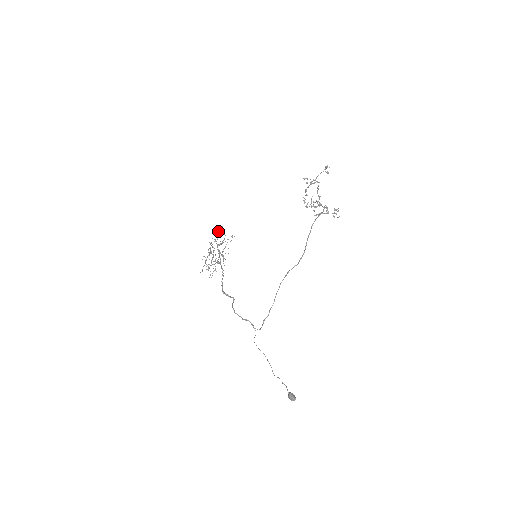
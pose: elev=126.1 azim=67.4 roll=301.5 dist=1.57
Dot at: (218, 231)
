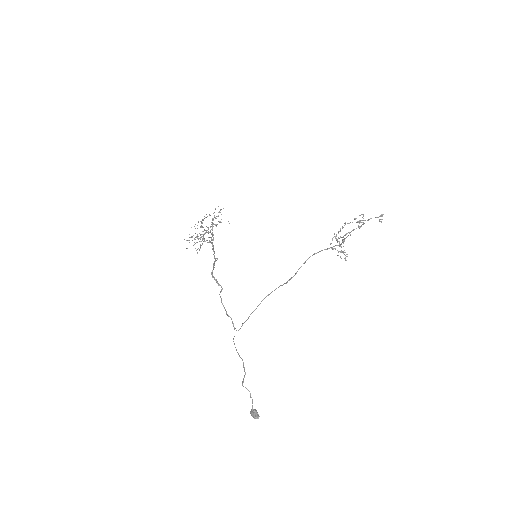
Dot at: (220, 210)
